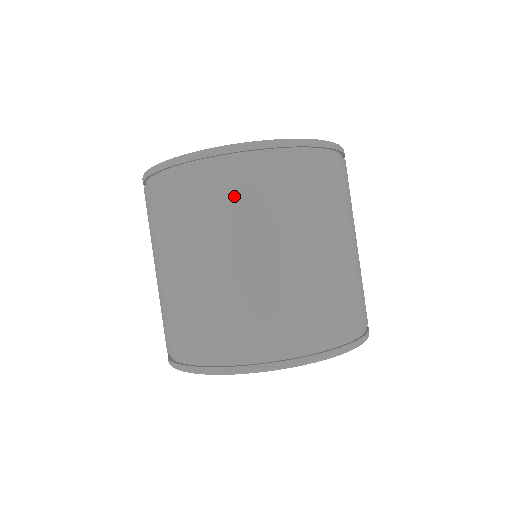
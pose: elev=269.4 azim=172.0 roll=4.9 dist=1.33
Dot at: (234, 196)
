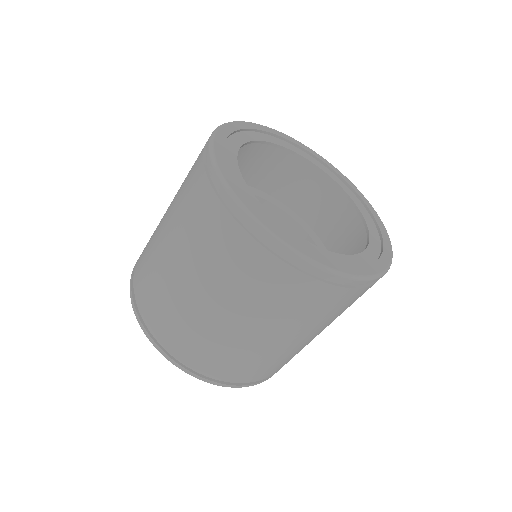
Dot at: (295, 301)
